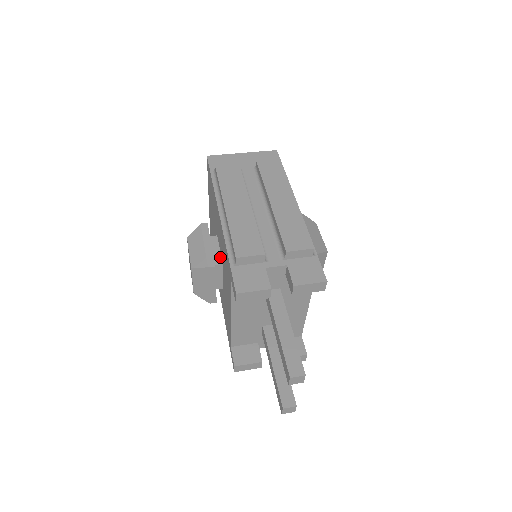
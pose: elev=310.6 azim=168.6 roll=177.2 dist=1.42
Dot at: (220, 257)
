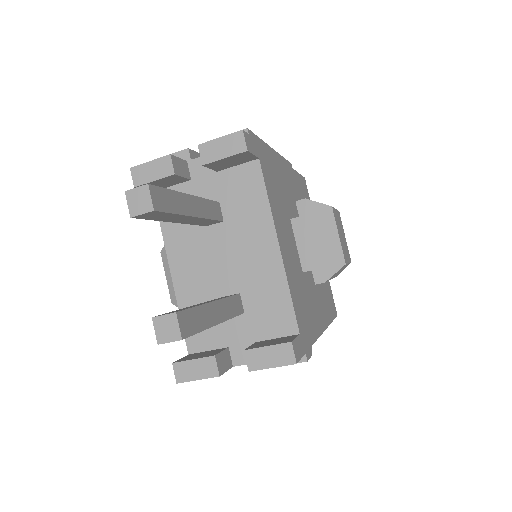
Dot at: occluded
